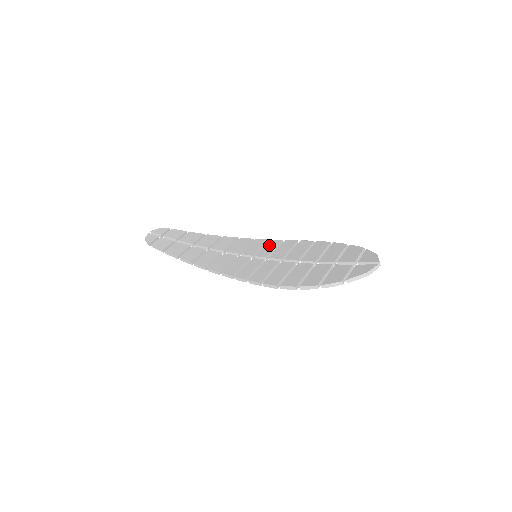
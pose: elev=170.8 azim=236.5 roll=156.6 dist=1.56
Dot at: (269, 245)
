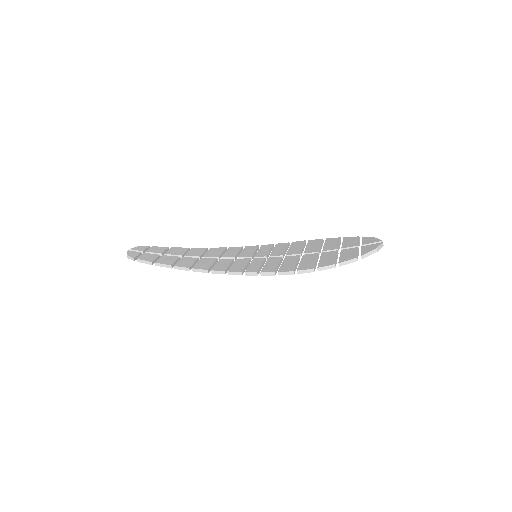
Dot at: (263, 248)
